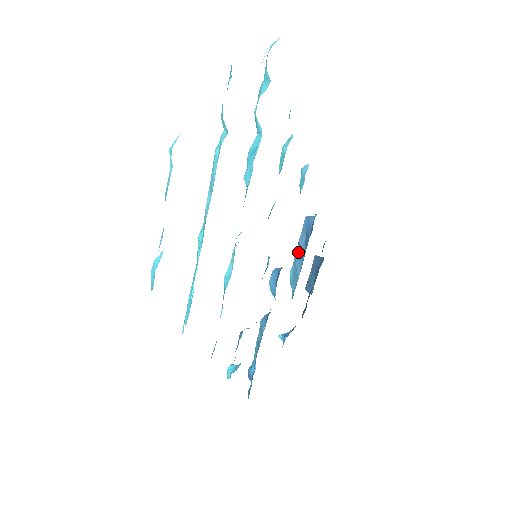
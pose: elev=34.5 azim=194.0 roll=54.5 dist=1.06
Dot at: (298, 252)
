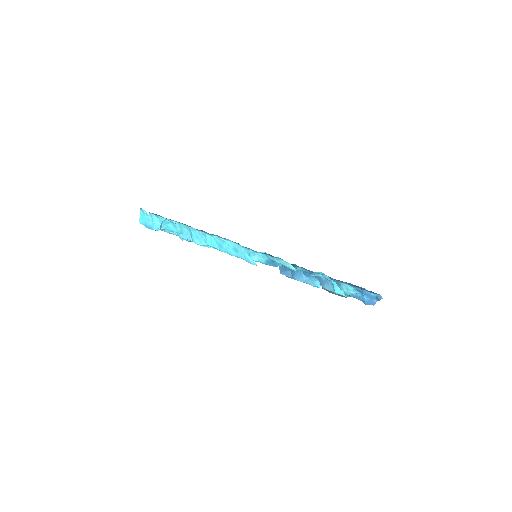
Dot at: occluded
